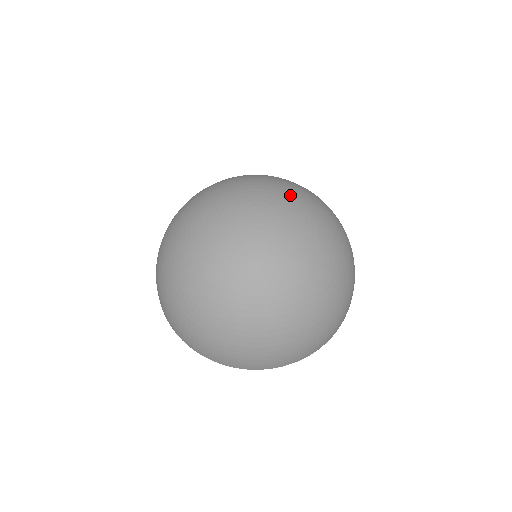
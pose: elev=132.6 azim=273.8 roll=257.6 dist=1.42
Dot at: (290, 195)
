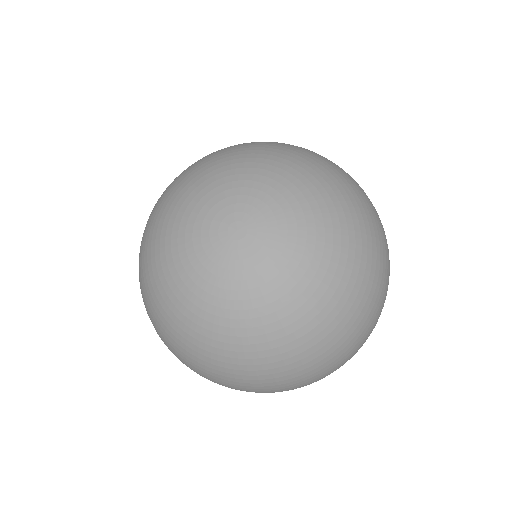
Dot at: (275, 179)
